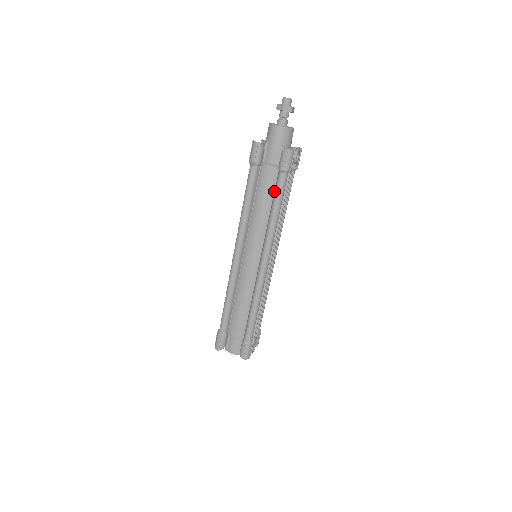
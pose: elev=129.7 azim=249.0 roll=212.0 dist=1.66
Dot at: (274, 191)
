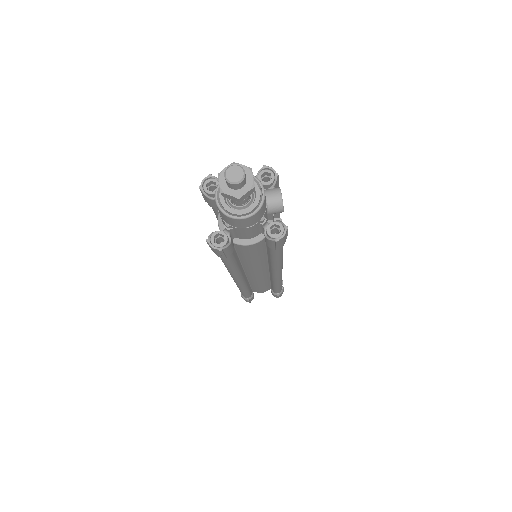
Dot at: (266, 248)
